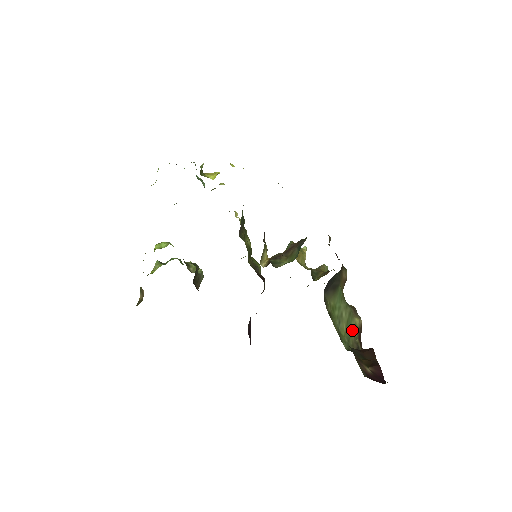
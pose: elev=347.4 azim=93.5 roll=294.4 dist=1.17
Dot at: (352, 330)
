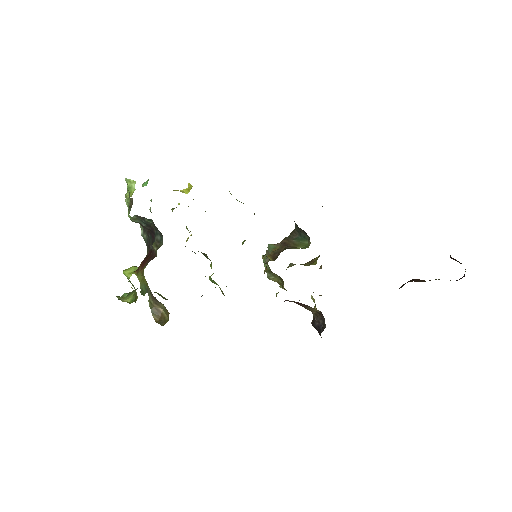
Dot at: occluded
